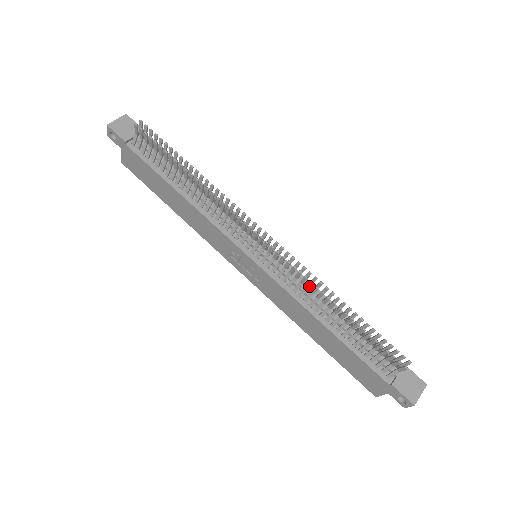
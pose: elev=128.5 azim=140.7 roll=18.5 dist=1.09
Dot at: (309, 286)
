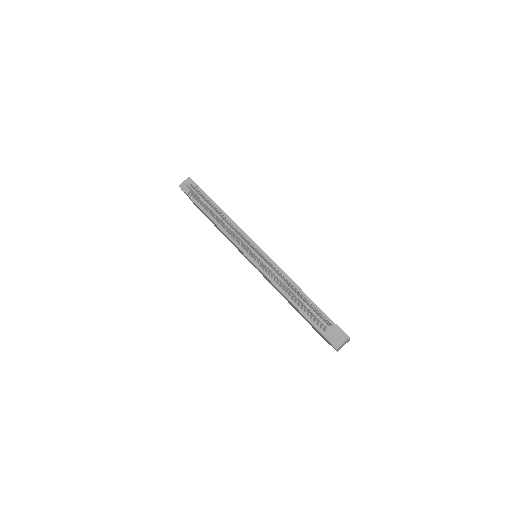
Dot at: occluded
